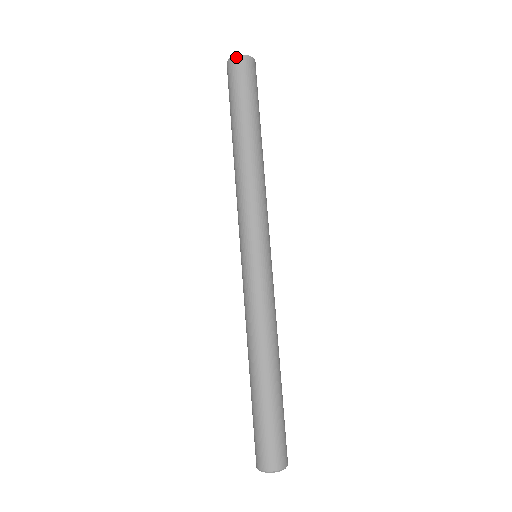
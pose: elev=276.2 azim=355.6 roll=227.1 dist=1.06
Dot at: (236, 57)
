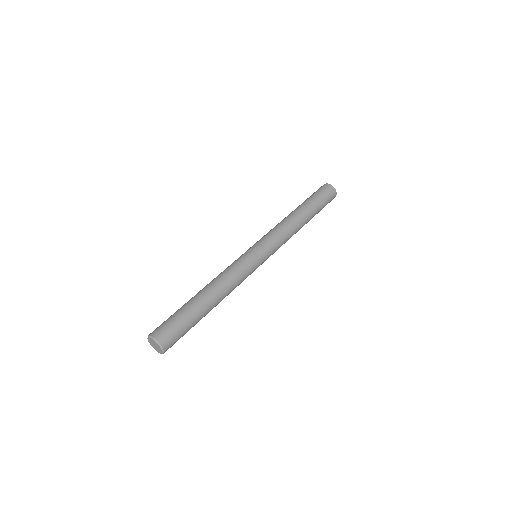
Dot at: (334, 188)
